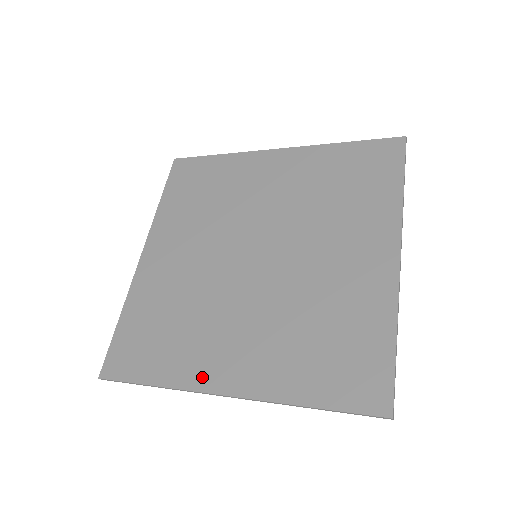
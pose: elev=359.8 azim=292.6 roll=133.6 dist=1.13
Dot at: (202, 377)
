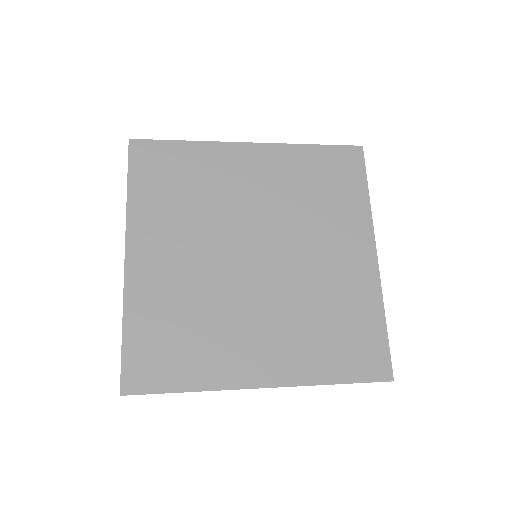
Dot at: (237, 376)
